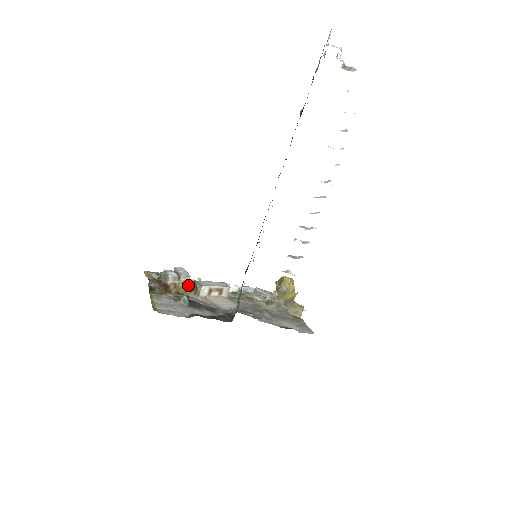
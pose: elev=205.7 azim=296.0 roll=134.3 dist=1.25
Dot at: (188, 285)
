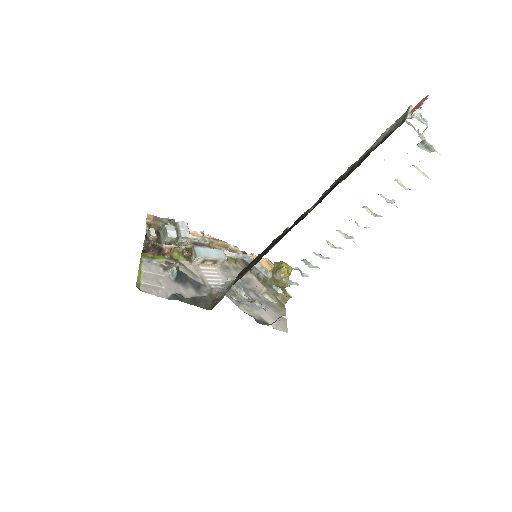
Dot at: (184, 251)
